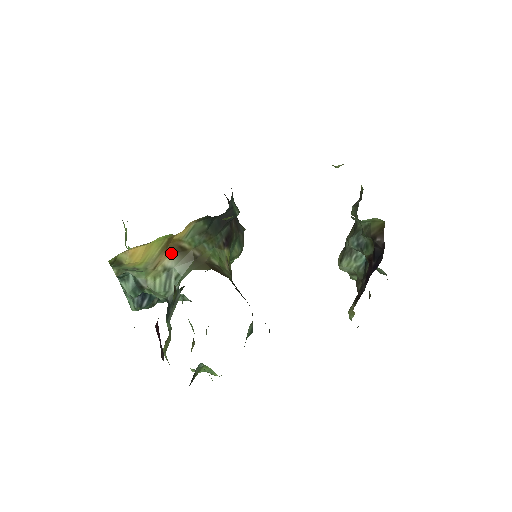
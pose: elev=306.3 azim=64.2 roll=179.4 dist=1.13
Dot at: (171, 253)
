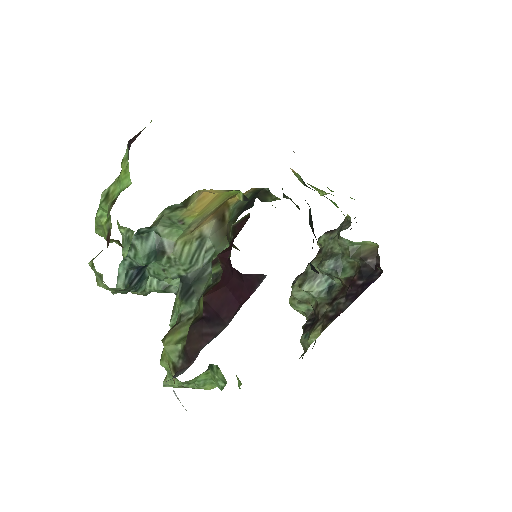
Dot at: (214, 218)
